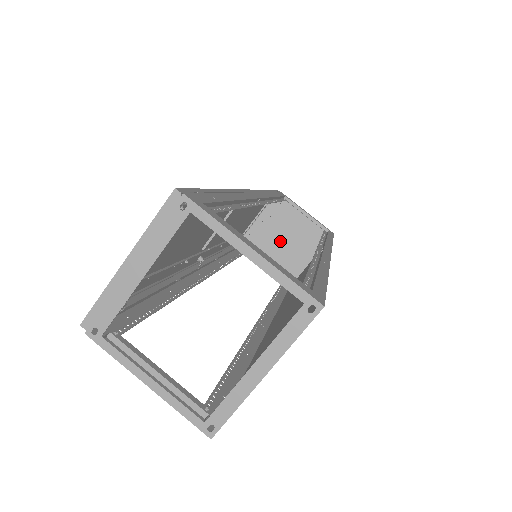
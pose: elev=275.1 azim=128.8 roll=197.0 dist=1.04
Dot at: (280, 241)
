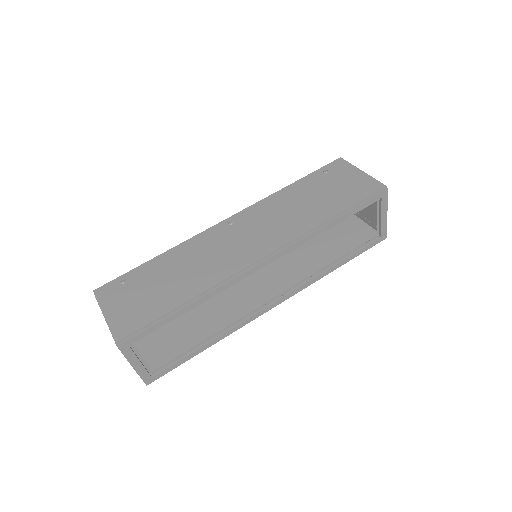
Dot at: occluded
